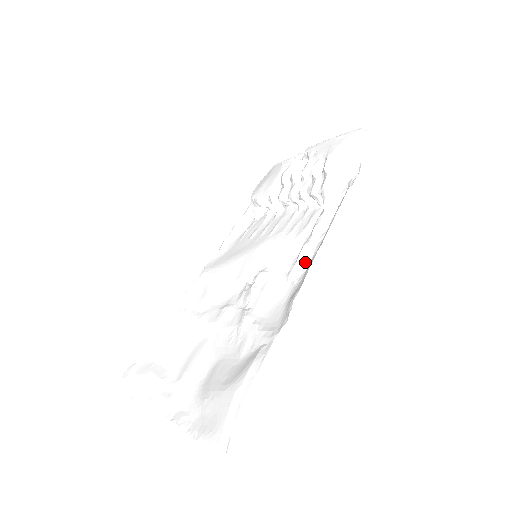
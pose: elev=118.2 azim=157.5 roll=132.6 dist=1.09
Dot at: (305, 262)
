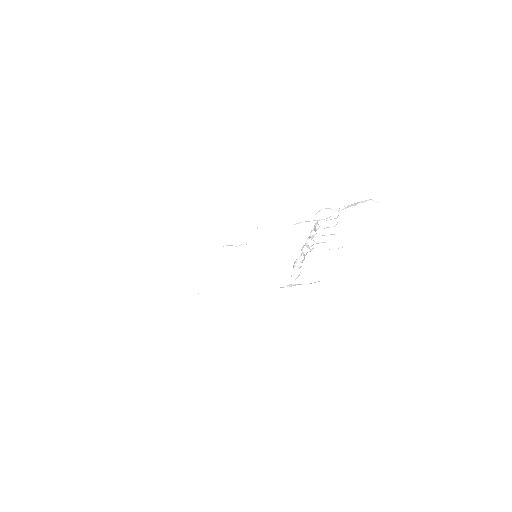
Dot at: occluded
